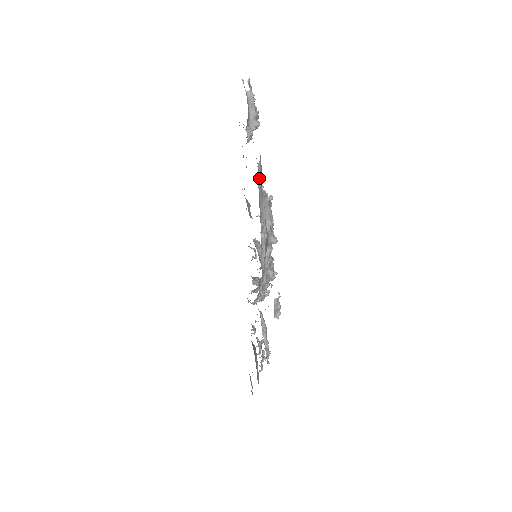
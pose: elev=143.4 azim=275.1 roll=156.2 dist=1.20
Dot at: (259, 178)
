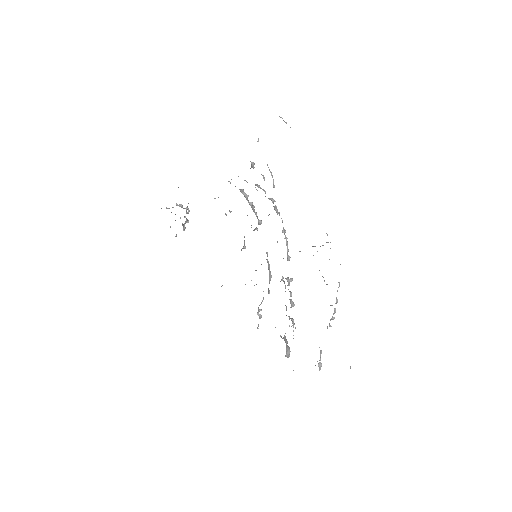
Dot at: occluded
